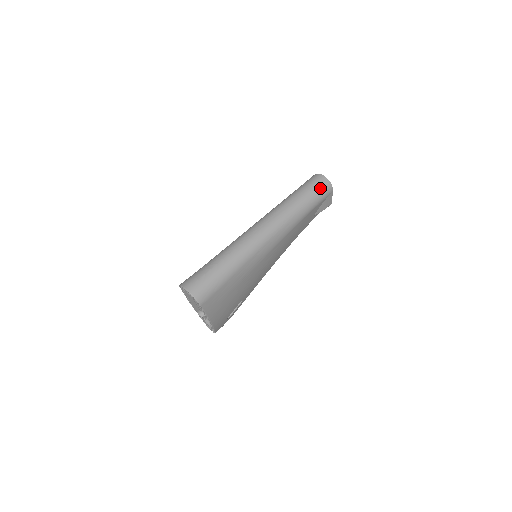
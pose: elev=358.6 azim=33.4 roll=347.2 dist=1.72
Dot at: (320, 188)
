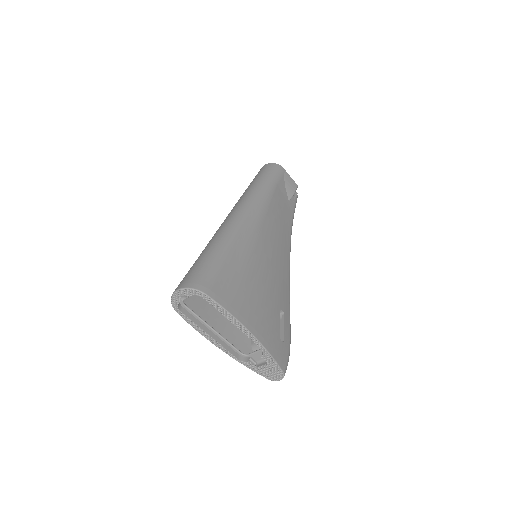
Dot at: (267, 169)
